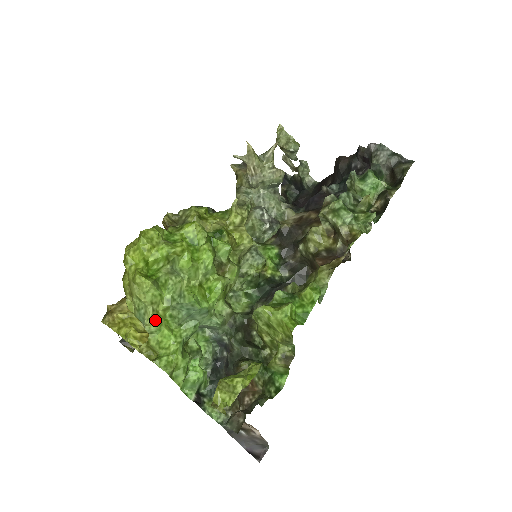
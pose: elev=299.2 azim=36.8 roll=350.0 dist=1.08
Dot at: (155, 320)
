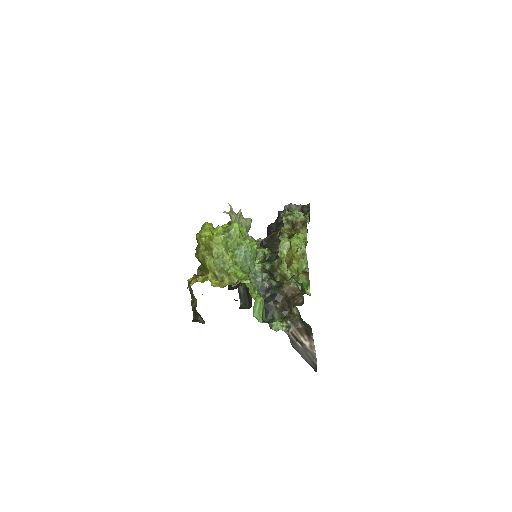
Dot at: (230, 258)
